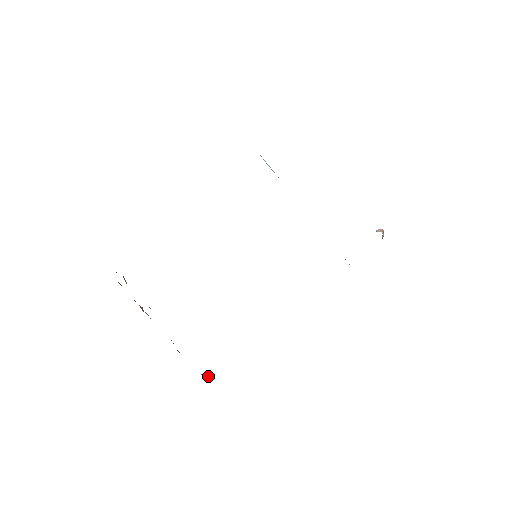
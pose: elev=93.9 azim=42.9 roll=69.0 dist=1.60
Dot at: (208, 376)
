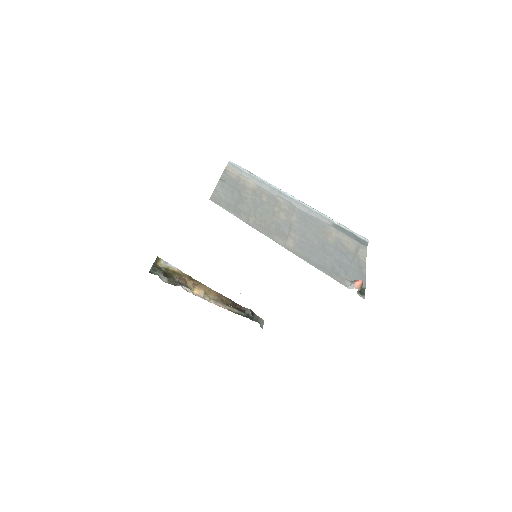
Dot at: (249, 311)
